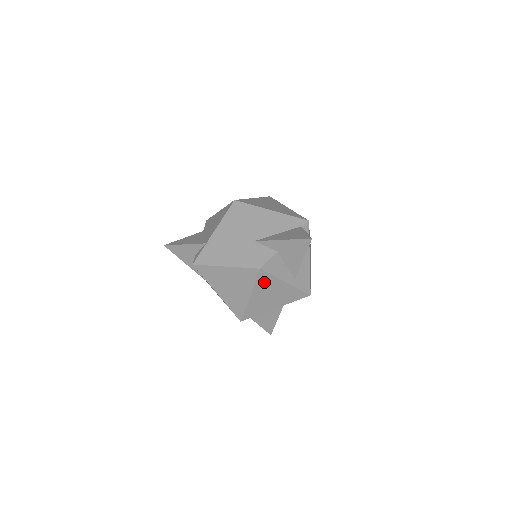
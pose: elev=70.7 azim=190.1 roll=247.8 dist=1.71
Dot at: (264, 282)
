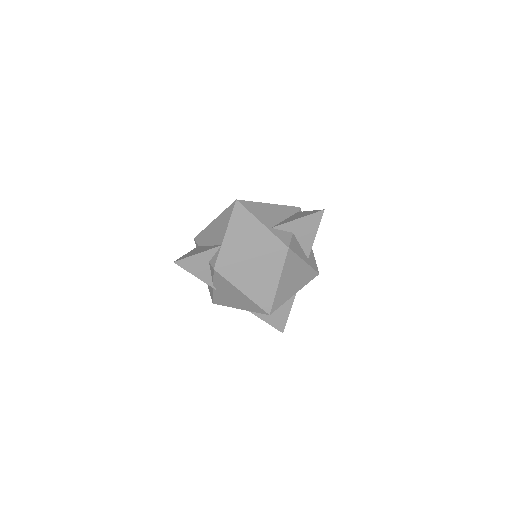
Dot at: (290, 263)
